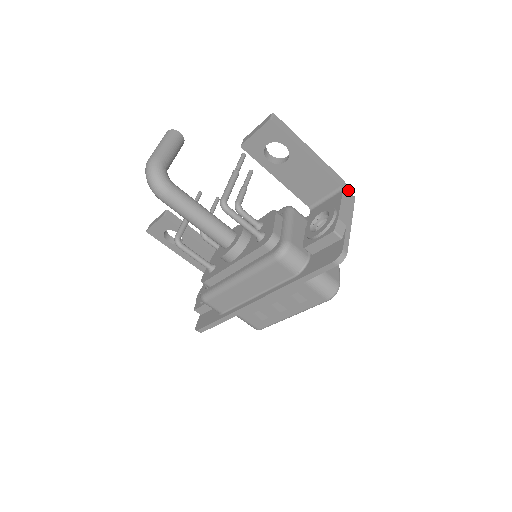
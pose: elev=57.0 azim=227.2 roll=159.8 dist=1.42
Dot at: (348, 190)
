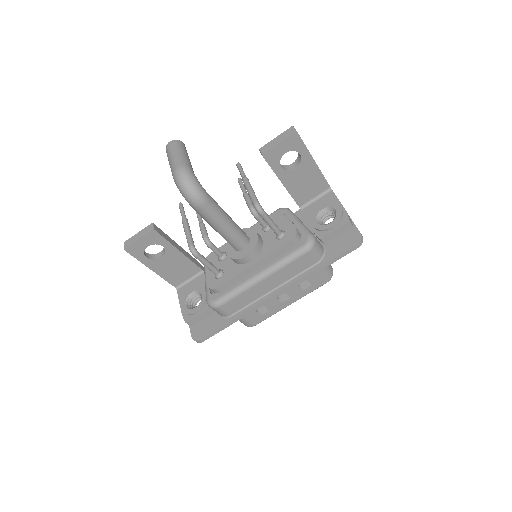
Dot at: occluded
